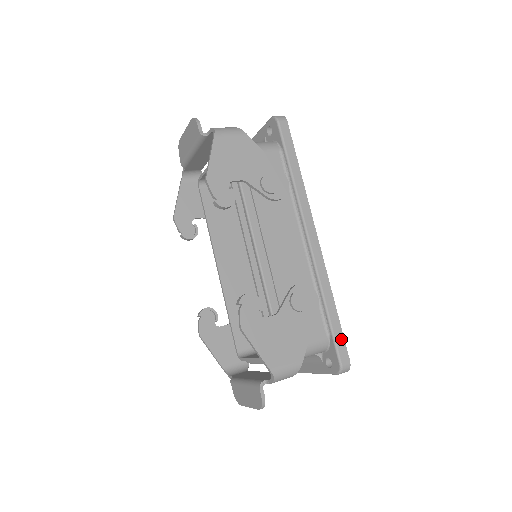
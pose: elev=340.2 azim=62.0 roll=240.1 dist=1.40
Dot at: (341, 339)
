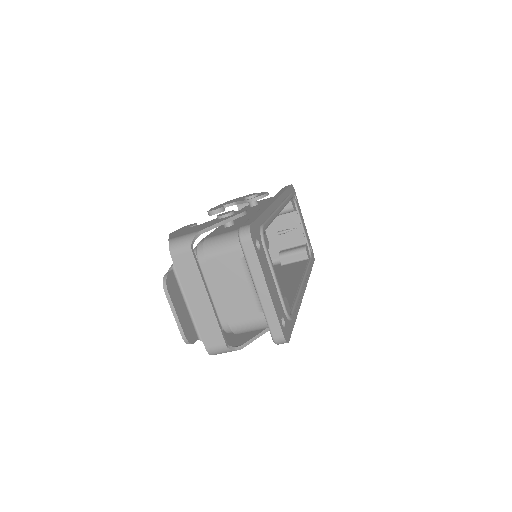
Dot at: (253, 220)
